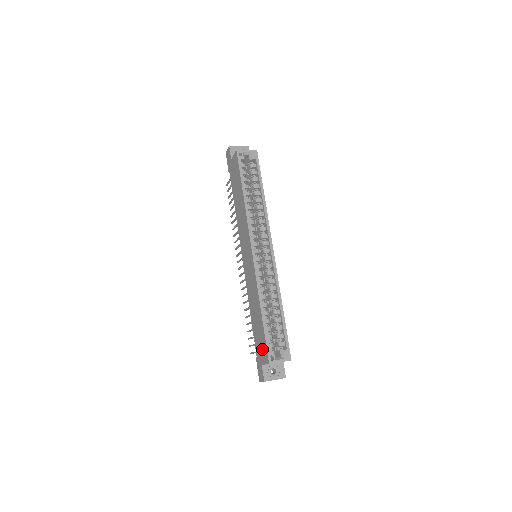
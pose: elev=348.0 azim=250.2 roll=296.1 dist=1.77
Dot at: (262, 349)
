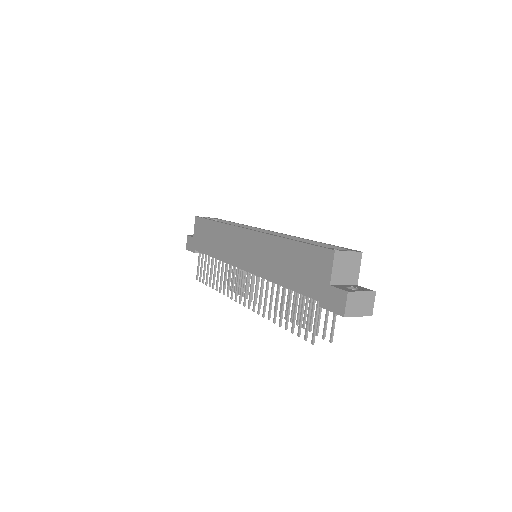
Dot at: (316, 266)
